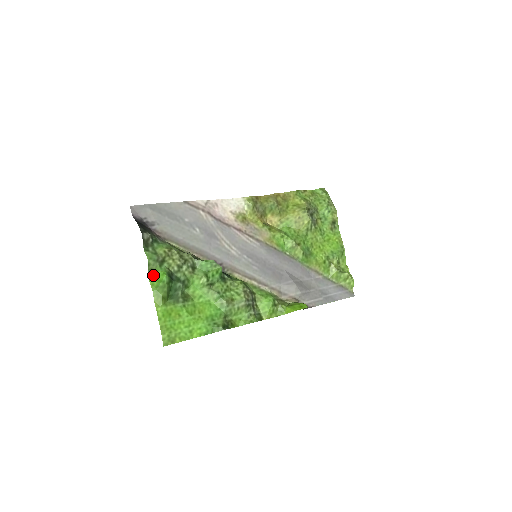
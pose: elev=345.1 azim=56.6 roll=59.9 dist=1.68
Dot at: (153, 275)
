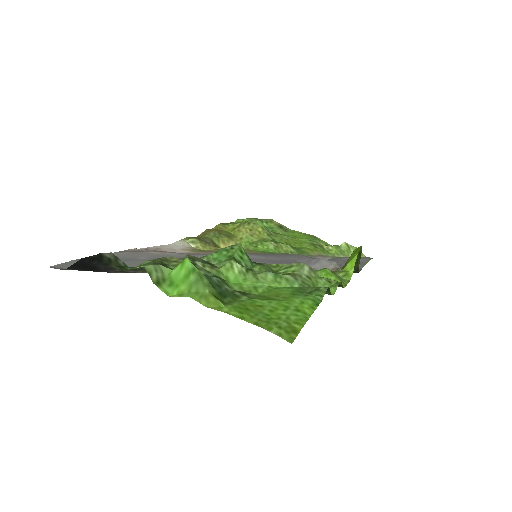
Dot at: (168, 286)
